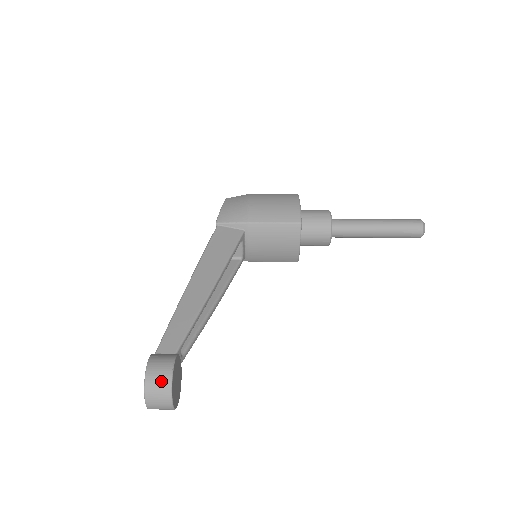
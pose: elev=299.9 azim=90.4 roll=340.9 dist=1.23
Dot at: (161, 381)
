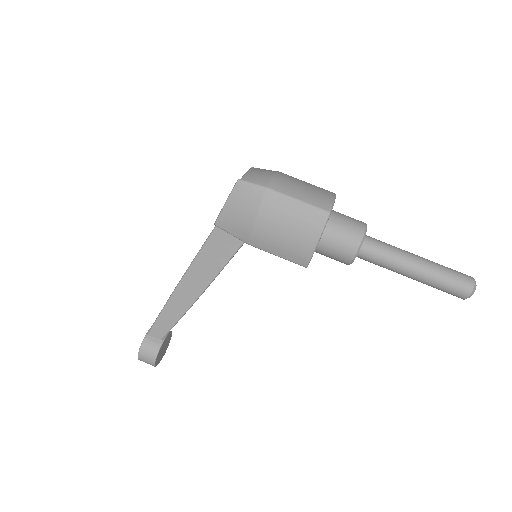
Dot at: (148, 363)
